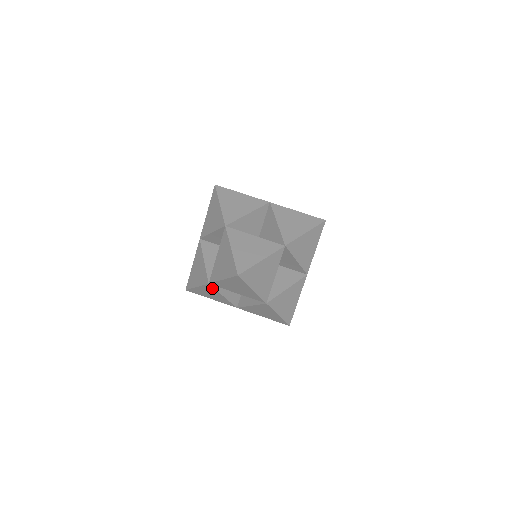
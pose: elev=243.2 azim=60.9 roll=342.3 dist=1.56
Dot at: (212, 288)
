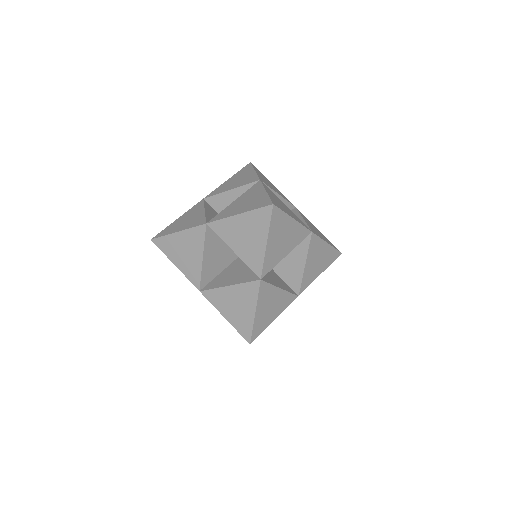
Dot at: occluded
